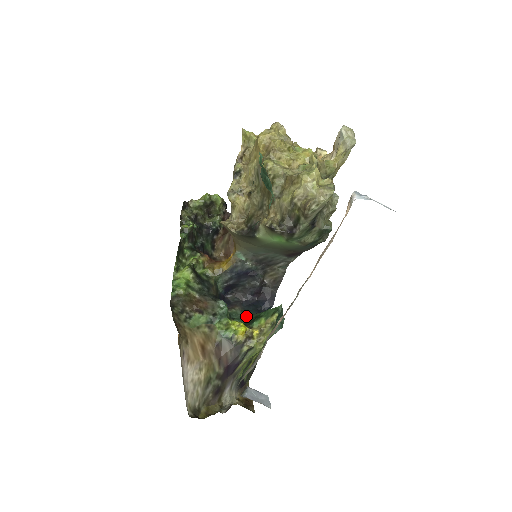
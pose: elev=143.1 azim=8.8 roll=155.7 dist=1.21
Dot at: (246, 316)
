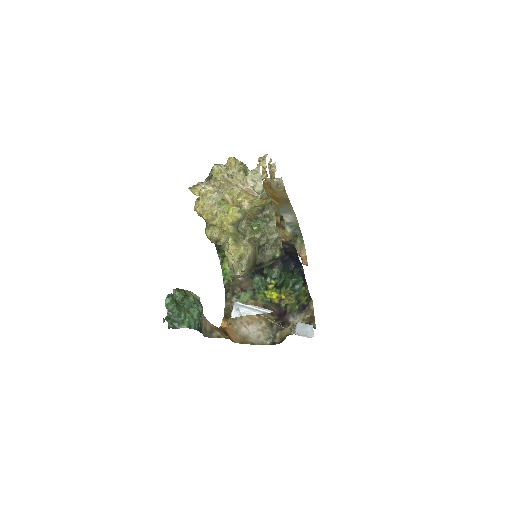
Dot at: (282, 274)
